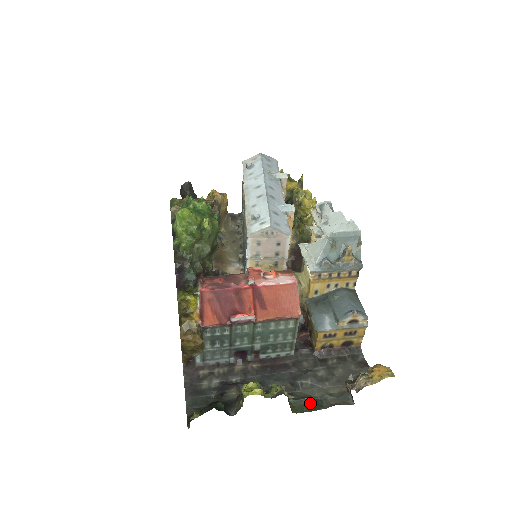
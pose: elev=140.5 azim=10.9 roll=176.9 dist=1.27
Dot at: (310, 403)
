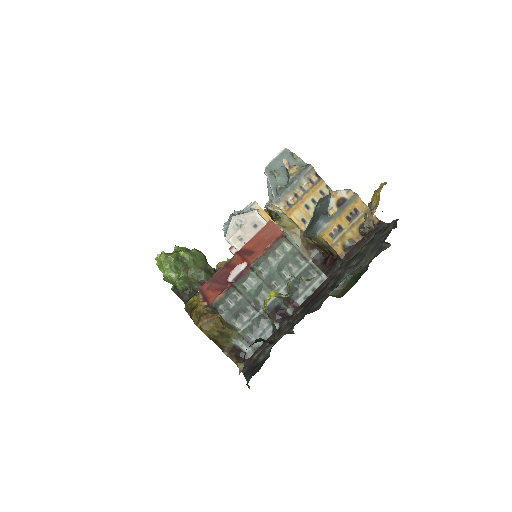
Dot at: (351, 281)
